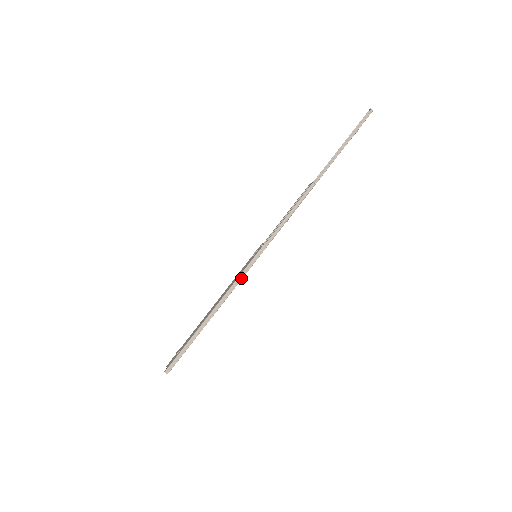
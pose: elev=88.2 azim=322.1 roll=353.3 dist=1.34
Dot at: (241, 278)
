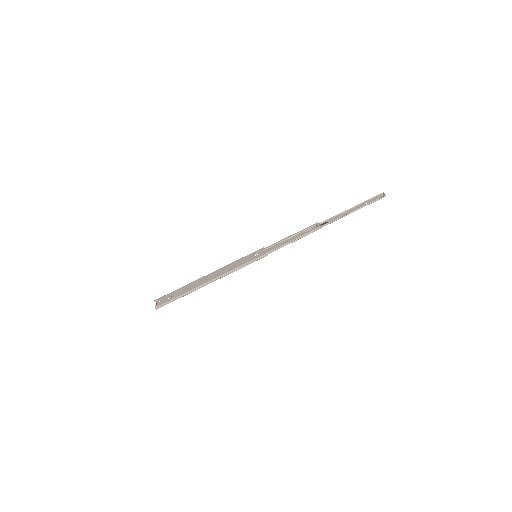
Dot at: (239, 268)
